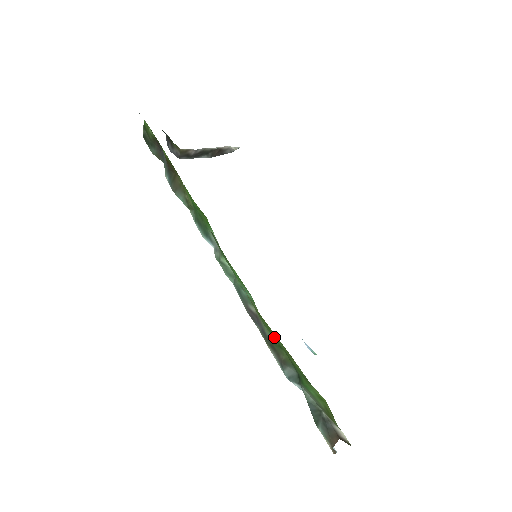
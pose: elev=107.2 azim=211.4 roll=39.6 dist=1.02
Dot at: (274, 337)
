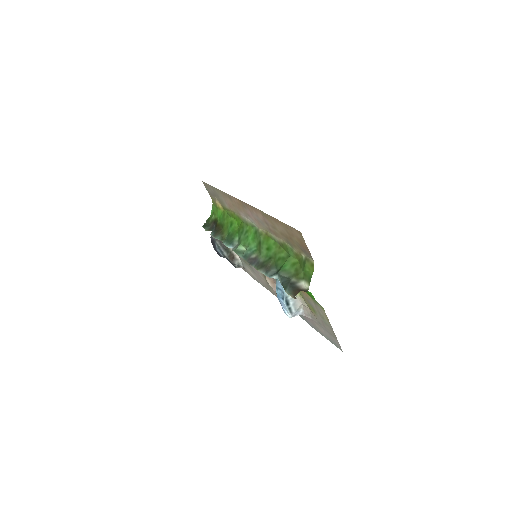
Dot at: (268, 253)
